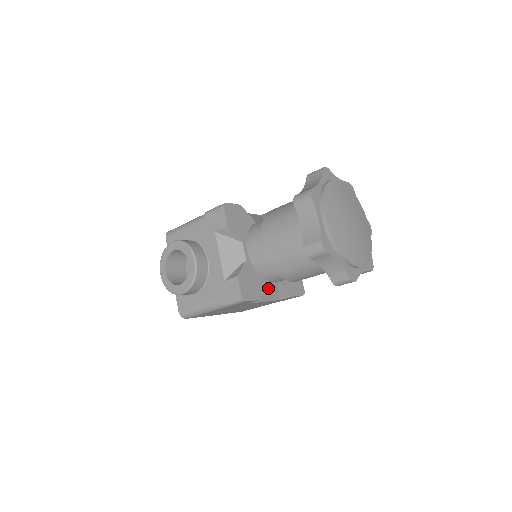
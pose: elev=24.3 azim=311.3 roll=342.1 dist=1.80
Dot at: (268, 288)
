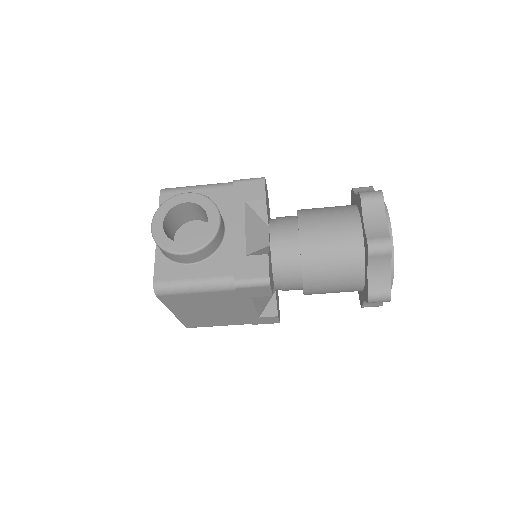
Dot at: occluded
